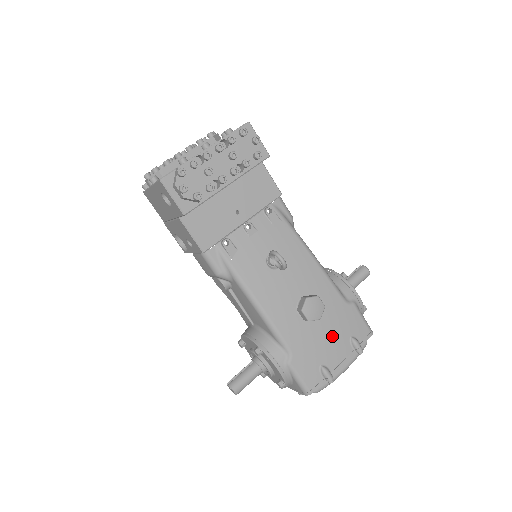
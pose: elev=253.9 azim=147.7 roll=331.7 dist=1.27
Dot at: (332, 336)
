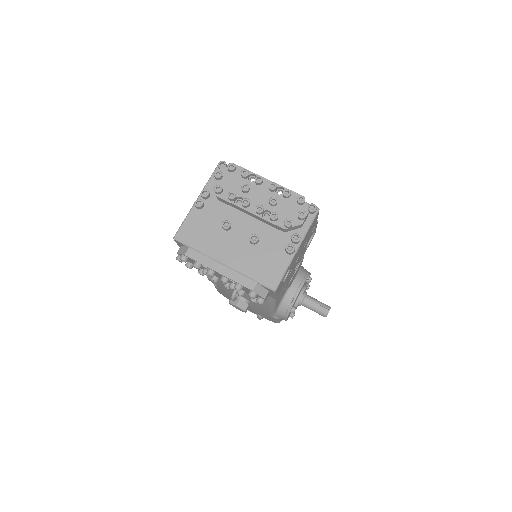
Dot at: occluded
